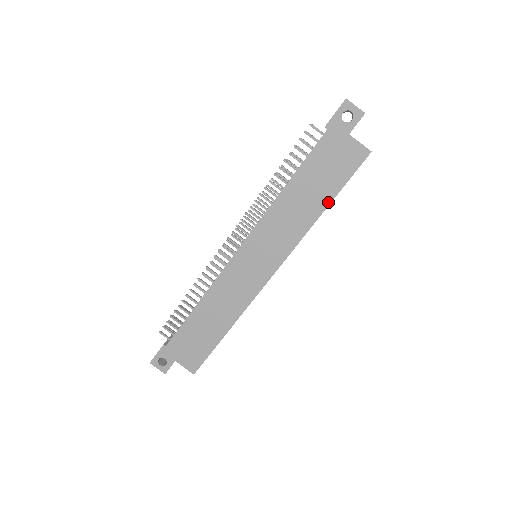
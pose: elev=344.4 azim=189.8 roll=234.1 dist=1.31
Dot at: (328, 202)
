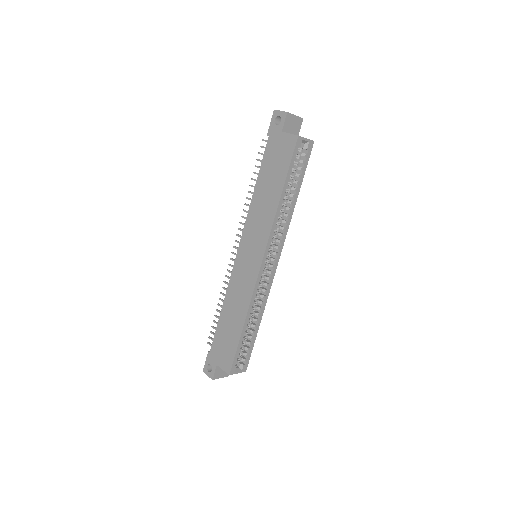
Dot at: (282, 187)
